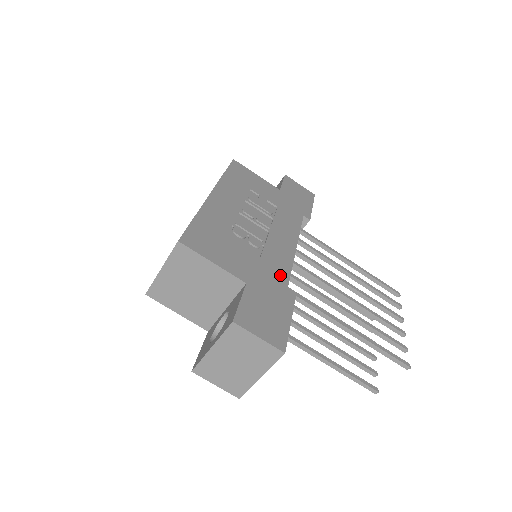
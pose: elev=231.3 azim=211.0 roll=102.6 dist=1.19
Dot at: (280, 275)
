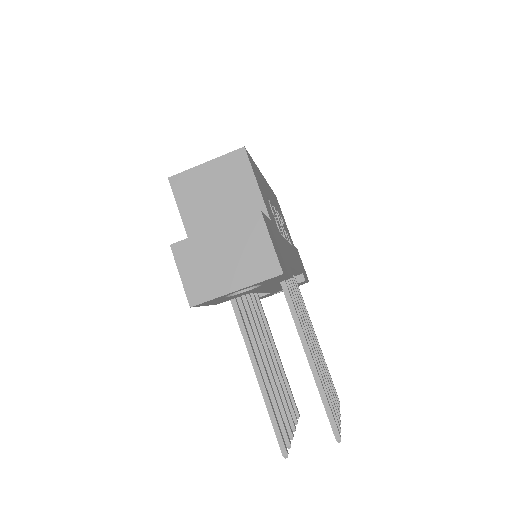
Dot at: occluded
